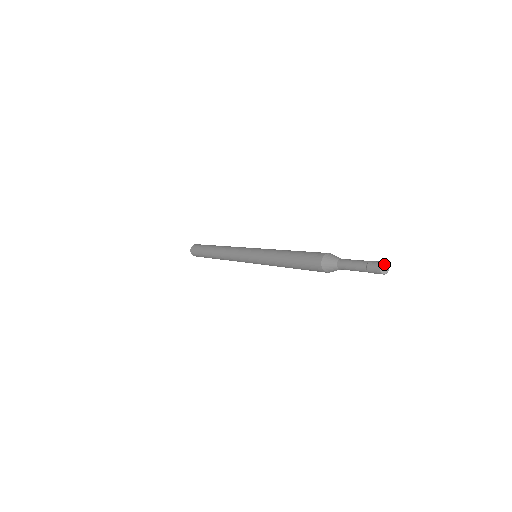
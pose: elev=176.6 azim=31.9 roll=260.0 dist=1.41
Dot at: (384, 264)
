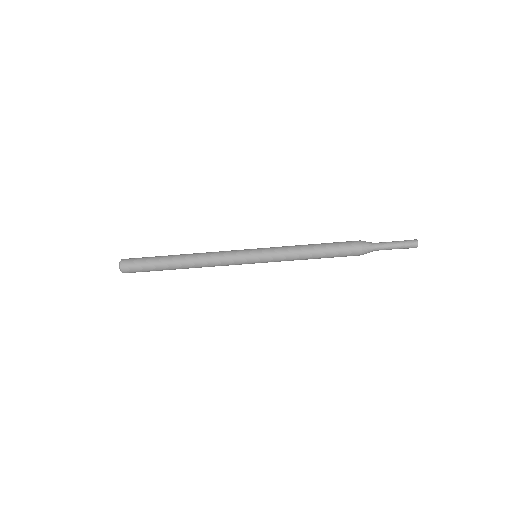
Dot at: occluded
